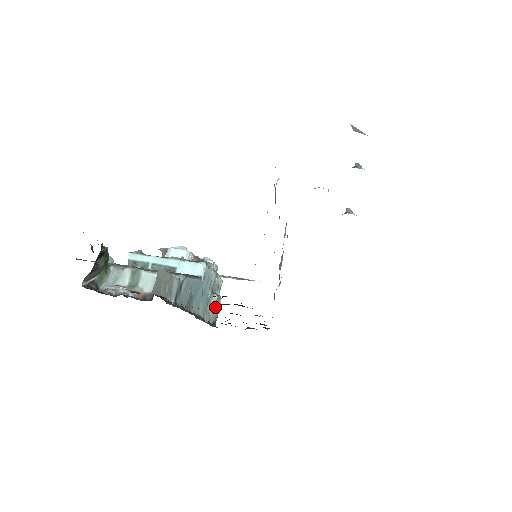
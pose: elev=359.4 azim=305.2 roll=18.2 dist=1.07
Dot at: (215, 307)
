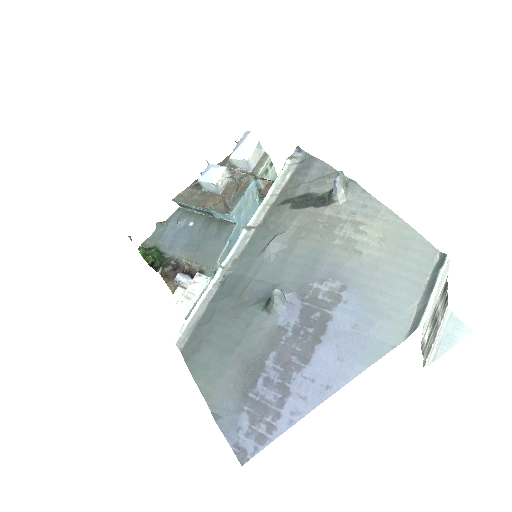
Dot at: occluded
